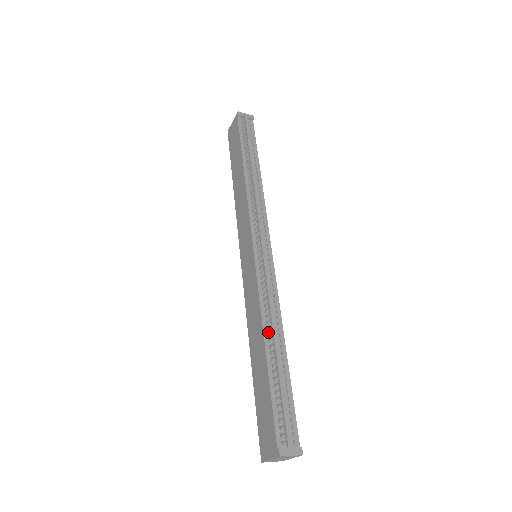
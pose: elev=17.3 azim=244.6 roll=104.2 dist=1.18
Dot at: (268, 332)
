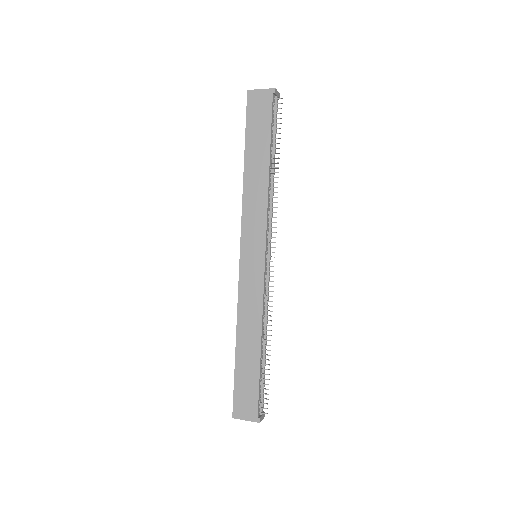
Dot at: (263, 333)
